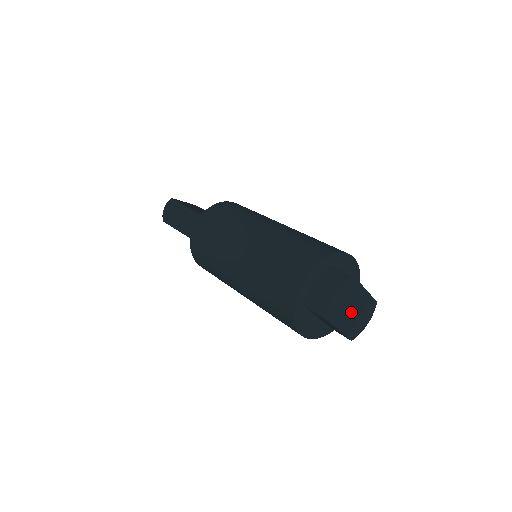
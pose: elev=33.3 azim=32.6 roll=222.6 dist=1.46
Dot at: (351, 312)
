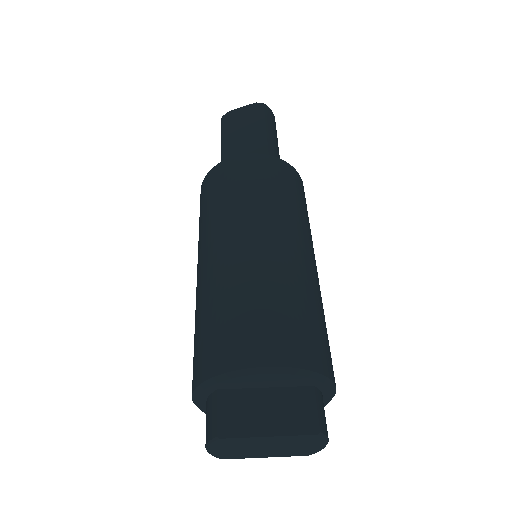
Dot at: (264, 448)
